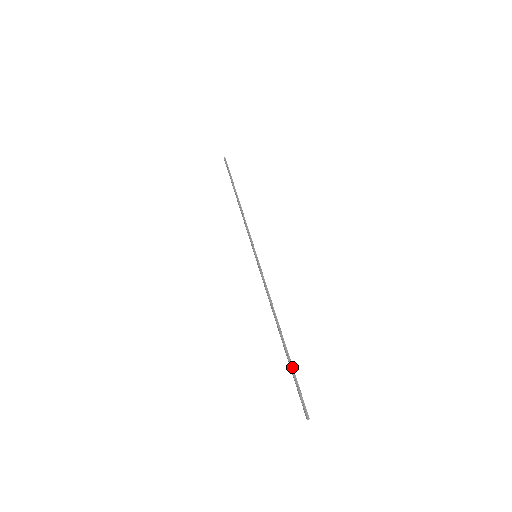
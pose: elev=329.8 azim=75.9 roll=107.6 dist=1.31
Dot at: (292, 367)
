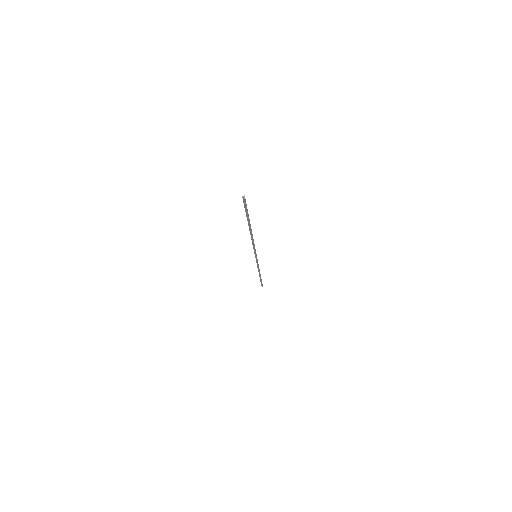
Dot at: (248, 215)
